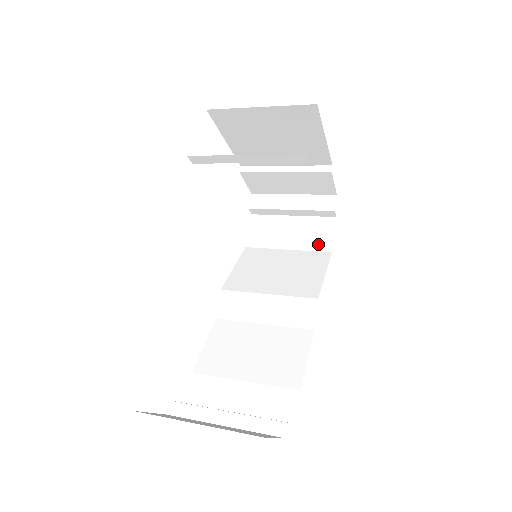
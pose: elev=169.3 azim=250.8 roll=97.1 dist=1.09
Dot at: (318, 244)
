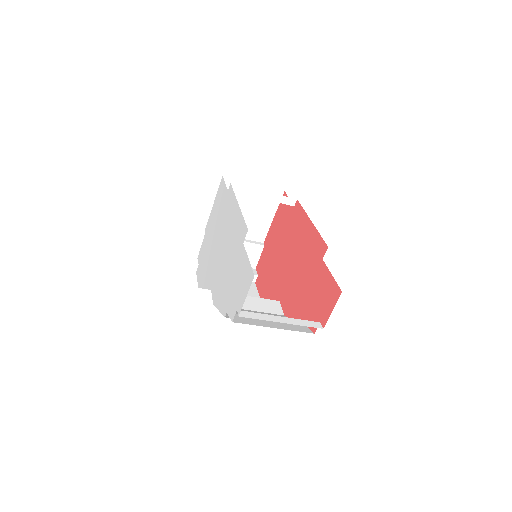
Dot at: (250, 293)
